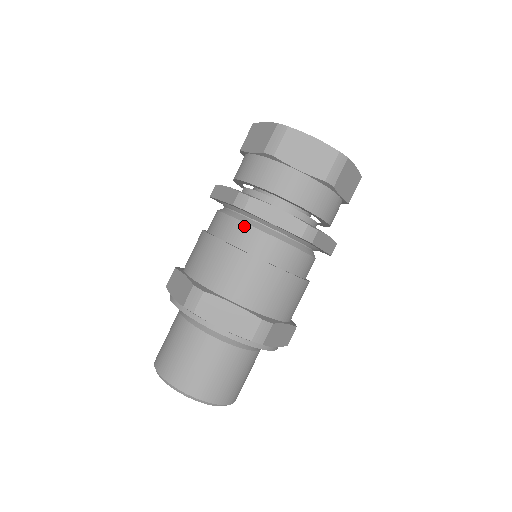
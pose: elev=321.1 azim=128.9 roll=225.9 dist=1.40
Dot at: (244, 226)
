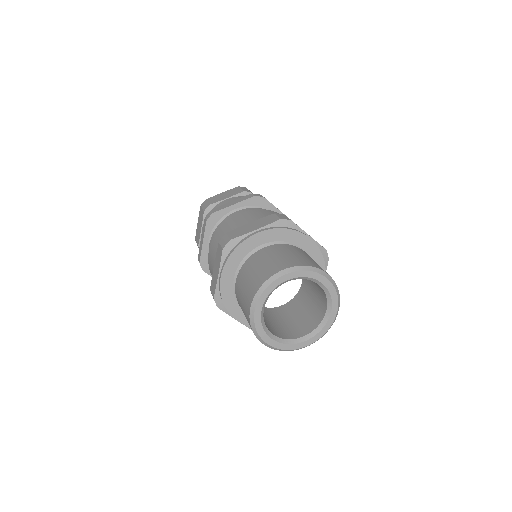
Dot at: (265, 209)
